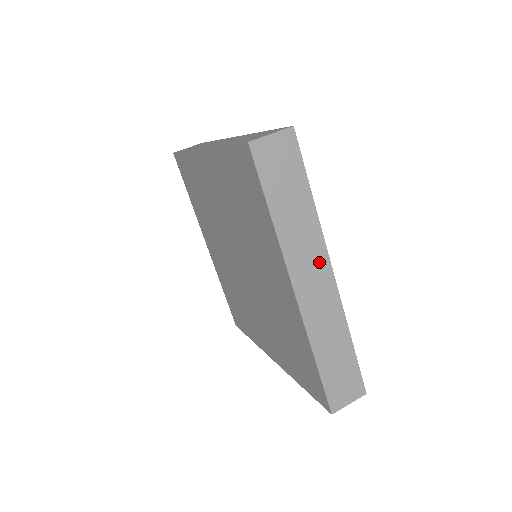
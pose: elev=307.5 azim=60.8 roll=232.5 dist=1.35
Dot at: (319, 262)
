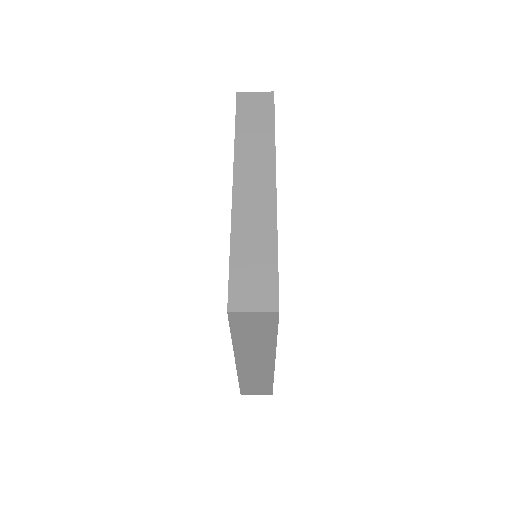
Dot at: (265, 171)
